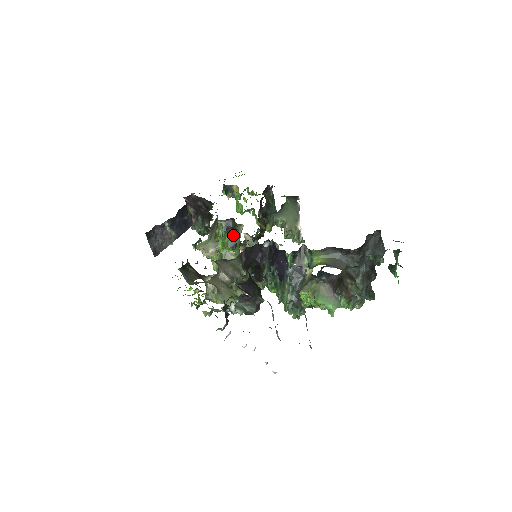
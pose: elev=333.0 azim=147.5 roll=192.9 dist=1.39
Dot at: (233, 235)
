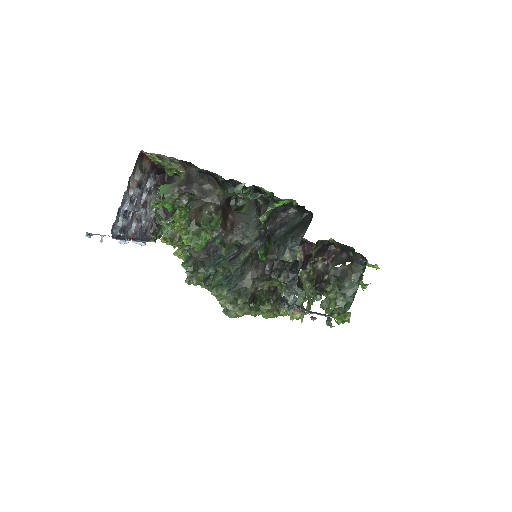
Dot at: occluded
